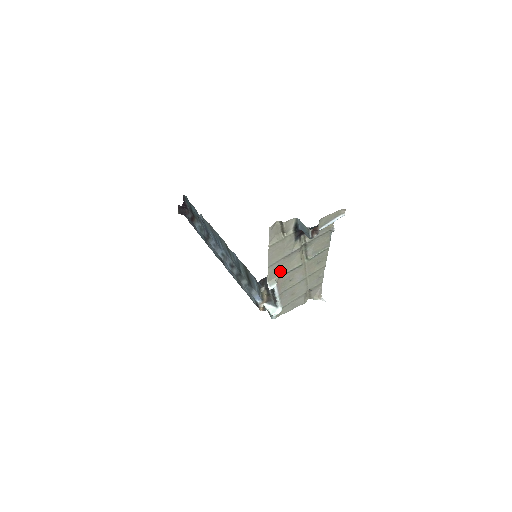
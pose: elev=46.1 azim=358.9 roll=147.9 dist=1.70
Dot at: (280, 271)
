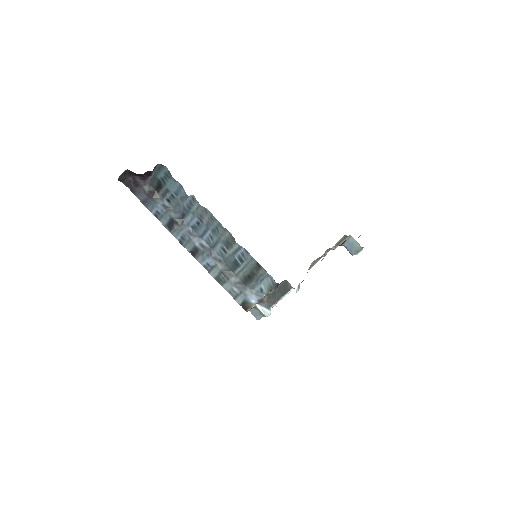
Dot at: occluded
